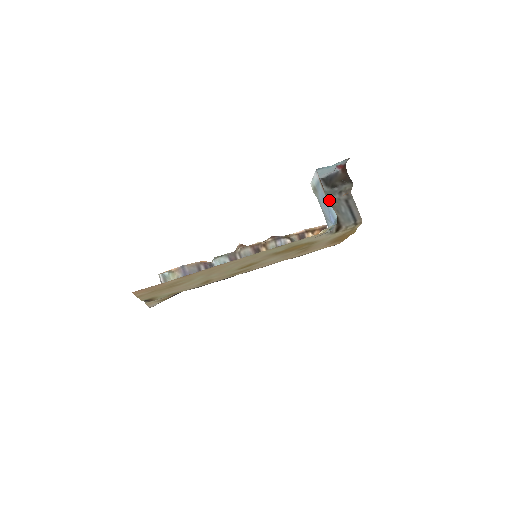
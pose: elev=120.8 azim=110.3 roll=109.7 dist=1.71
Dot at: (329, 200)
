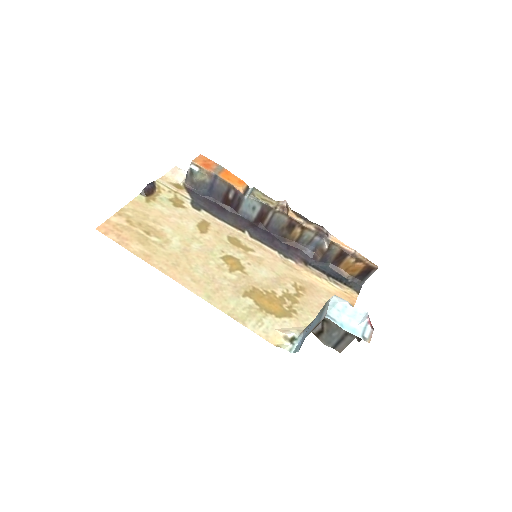
Dot at: occluded
